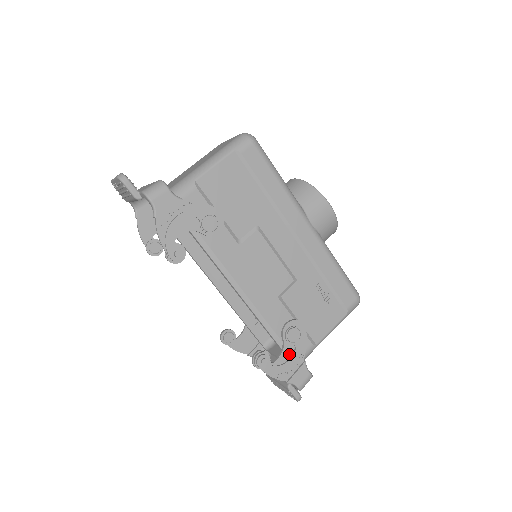
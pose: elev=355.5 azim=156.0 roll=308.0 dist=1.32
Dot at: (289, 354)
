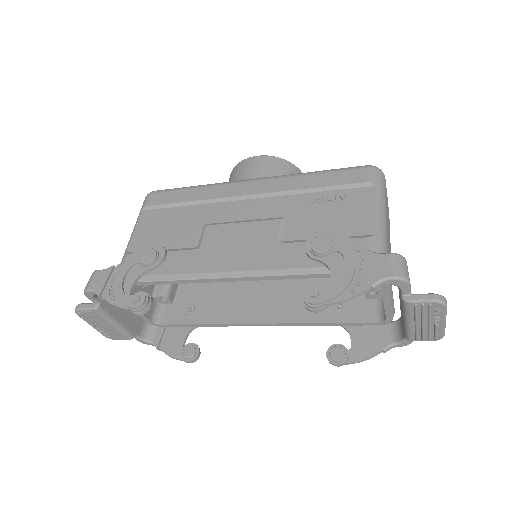
Dot at: (340, 264)
